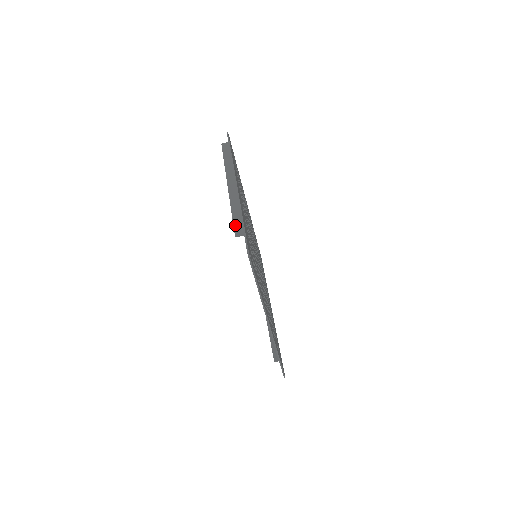
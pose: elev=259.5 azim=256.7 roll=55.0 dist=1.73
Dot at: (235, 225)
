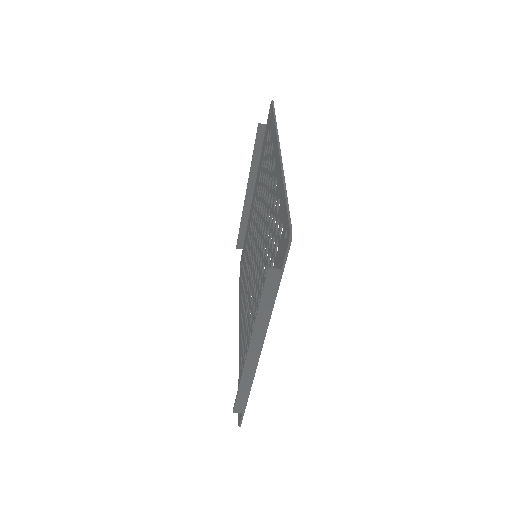
Dot at: (237, 403)
